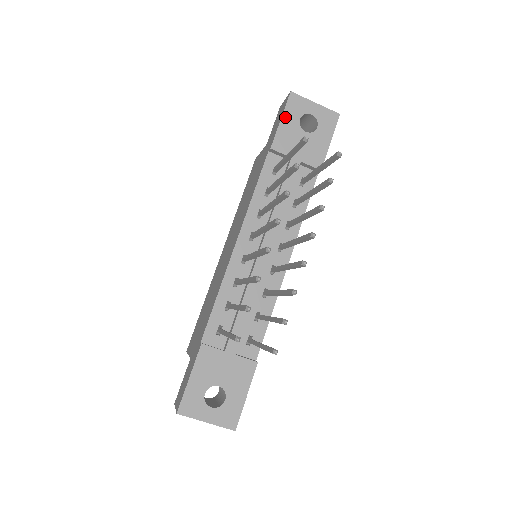
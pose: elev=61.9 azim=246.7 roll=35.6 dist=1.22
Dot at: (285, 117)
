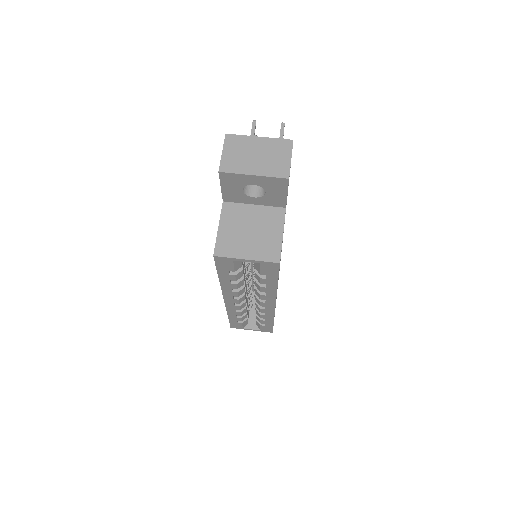
Dot at: occluded
